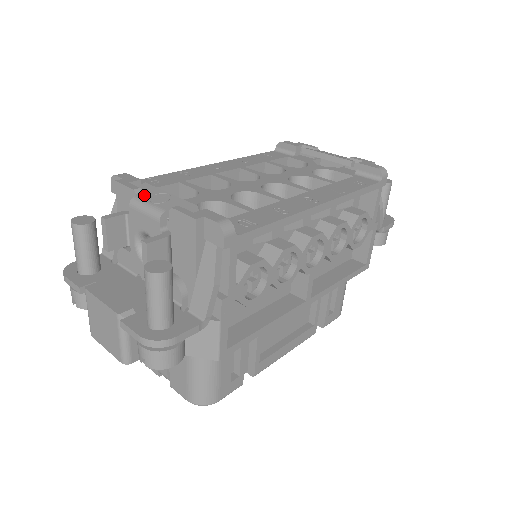
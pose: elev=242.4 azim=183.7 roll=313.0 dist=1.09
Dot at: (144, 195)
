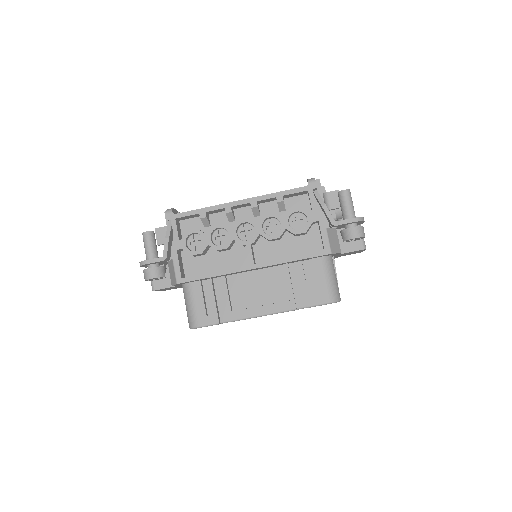
Dot at: occluded
